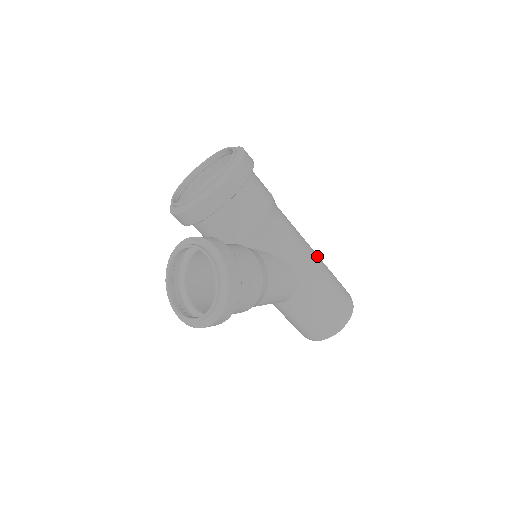
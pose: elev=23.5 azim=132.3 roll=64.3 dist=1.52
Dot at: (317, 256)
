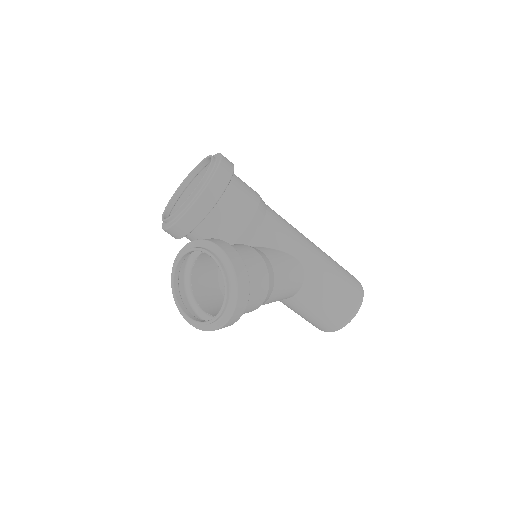
Dot at: (315, 245)
